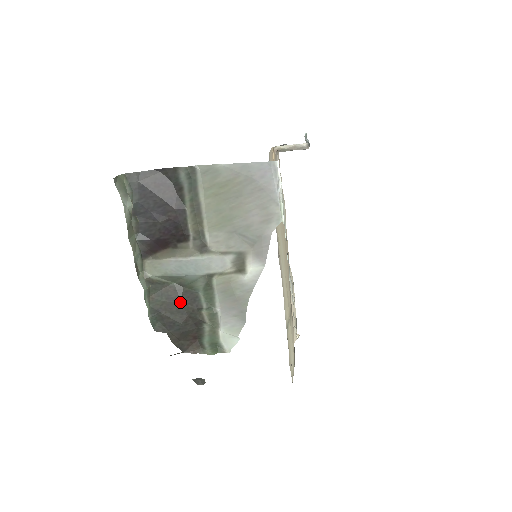
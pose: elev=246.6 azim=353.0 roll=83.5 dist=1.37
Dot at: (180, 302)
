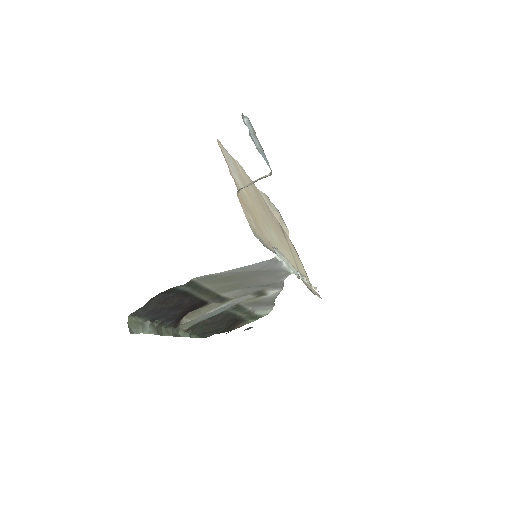
Dot at: (218, 321)
